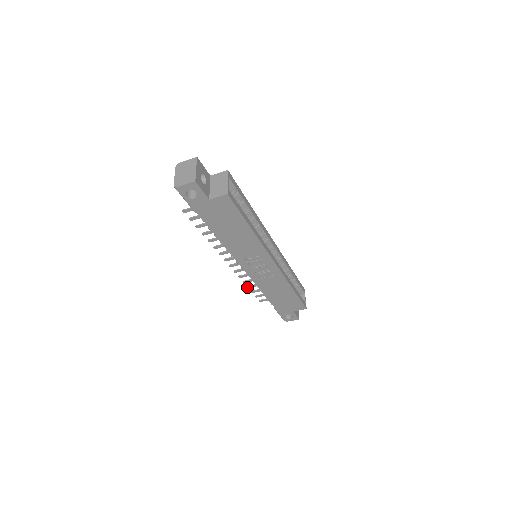
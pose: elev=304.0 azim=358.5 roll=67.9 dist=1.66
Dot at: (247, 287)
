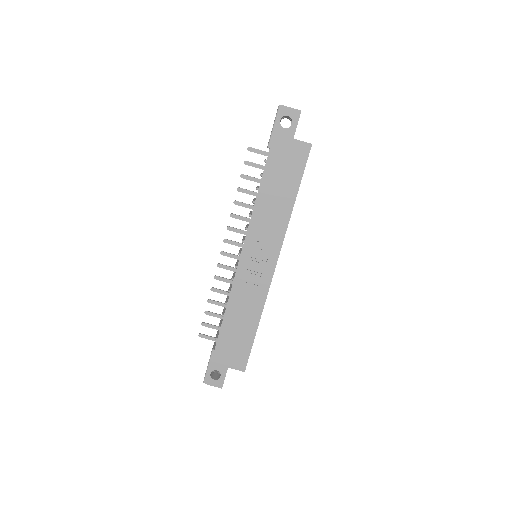
Dot at: (208, 300)
